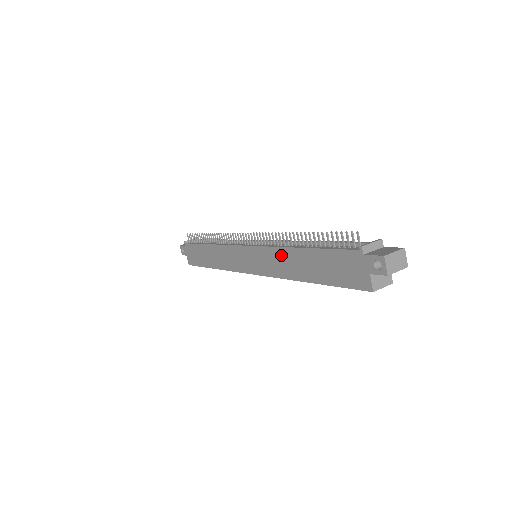
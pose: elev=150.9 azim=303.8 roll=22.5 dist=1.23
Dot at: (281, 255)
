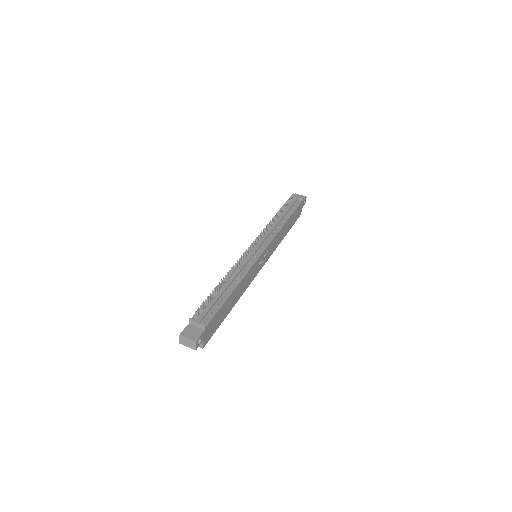
Dot at: occluded
